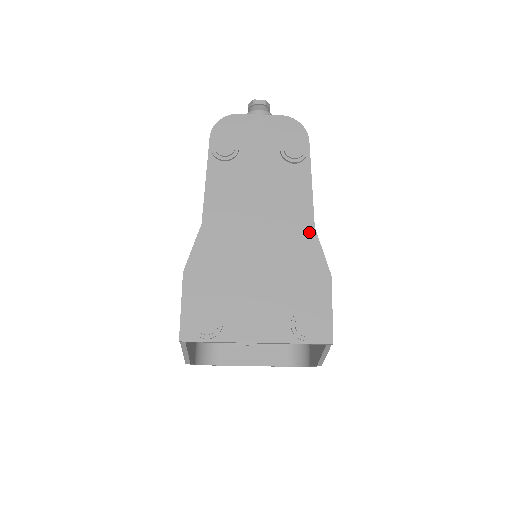
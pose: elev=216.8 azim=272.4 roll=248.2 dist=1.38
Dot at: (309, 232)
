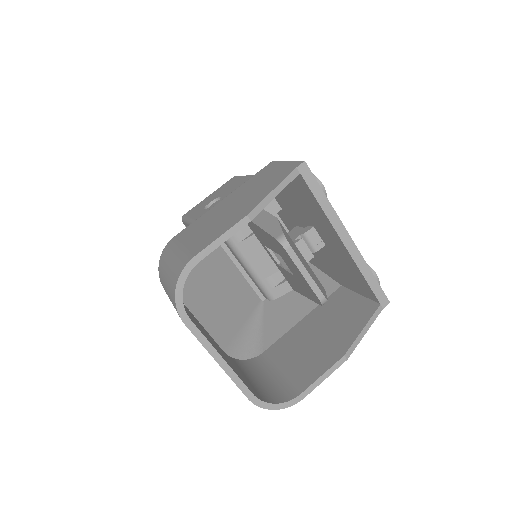
Dot at: occluded
